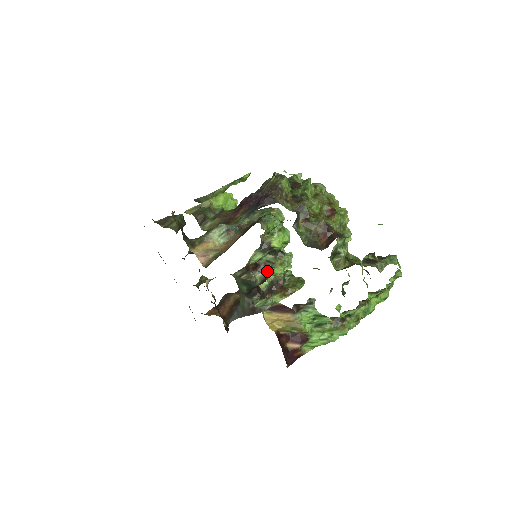
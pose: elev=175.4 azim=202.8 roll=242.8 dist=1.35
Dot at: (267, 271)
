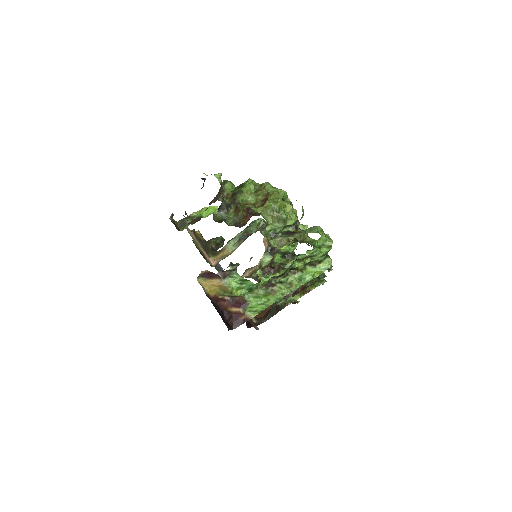
Dot at: occluded
